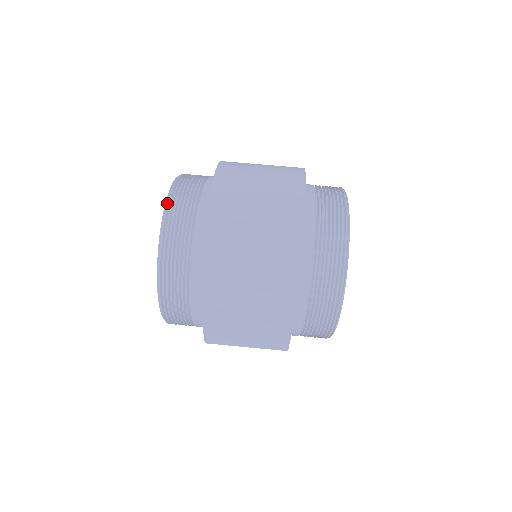
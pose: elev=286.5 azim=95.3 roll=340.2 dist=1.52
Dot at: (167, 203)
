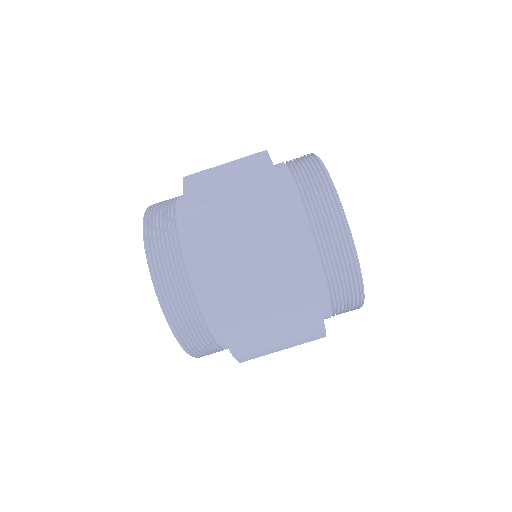
Dot at: (177, 337)
